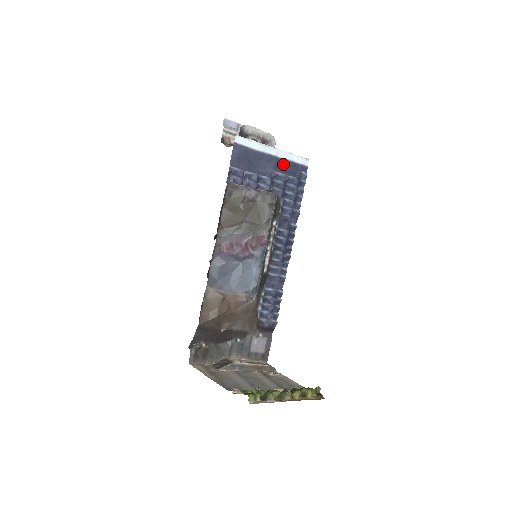
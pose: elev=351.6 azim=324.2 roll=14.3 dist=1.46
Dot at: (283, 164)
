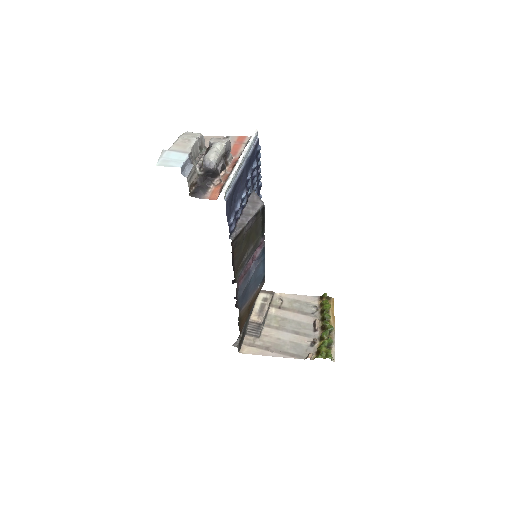
Dot at: (248, 163)
